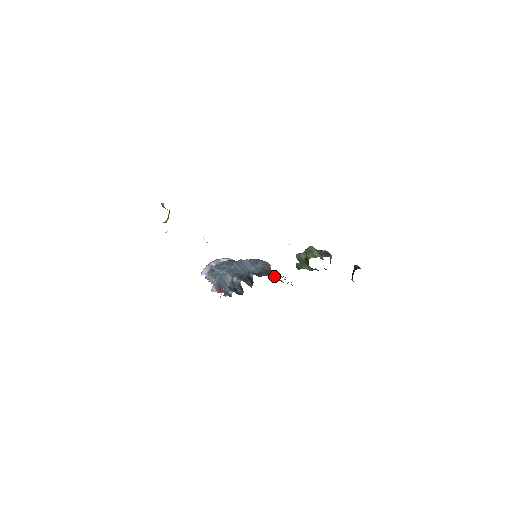
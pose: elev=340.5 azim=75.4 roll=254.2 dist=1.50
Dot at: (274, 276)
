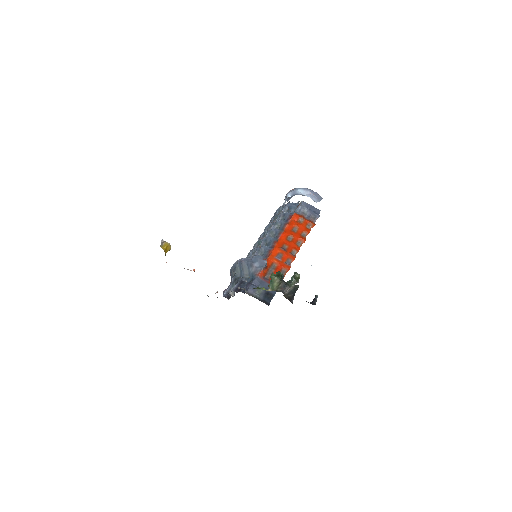
Dot at: (278, 267)
